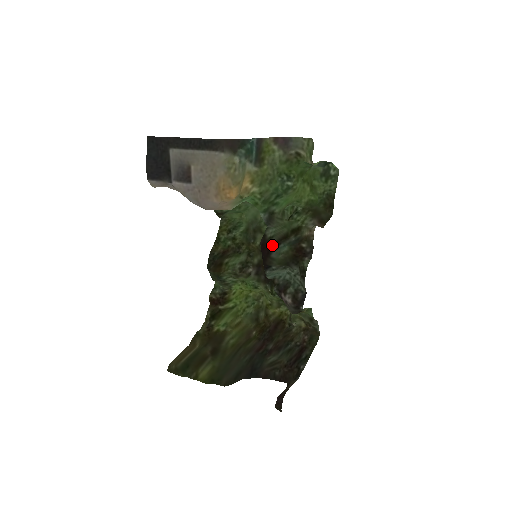
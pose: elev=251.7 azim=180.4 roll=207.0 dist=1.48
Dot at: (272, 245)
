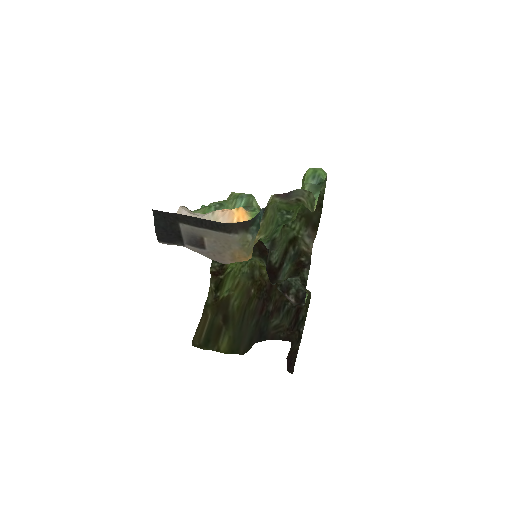
Dot at: (277, 269)
